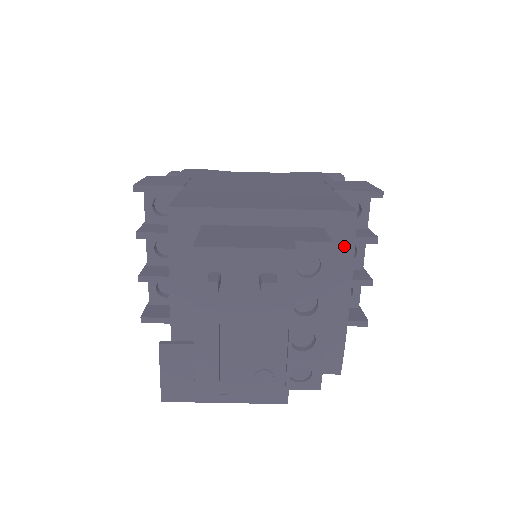
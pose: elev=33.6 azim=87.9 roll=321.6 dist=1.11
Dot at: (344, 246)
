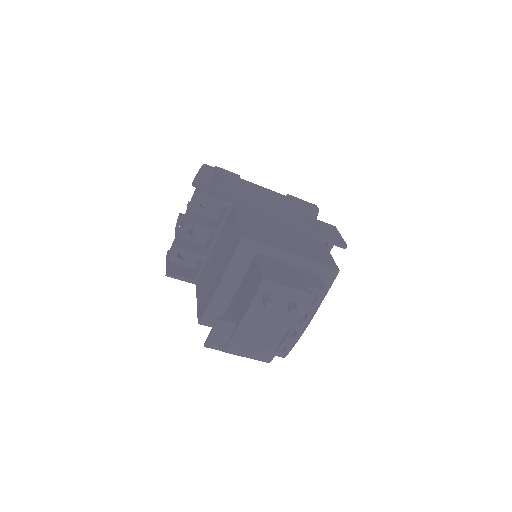
Dot at: (325, 286)
